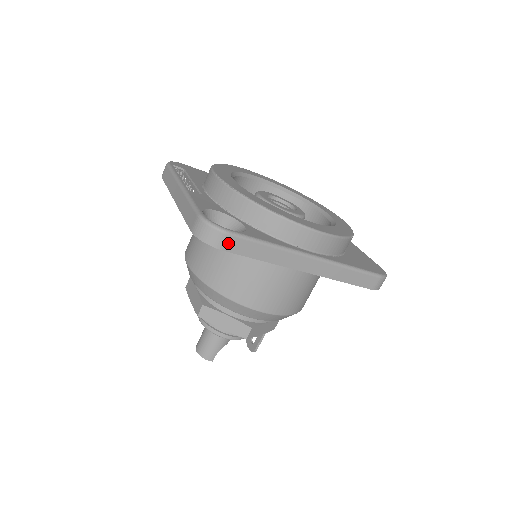
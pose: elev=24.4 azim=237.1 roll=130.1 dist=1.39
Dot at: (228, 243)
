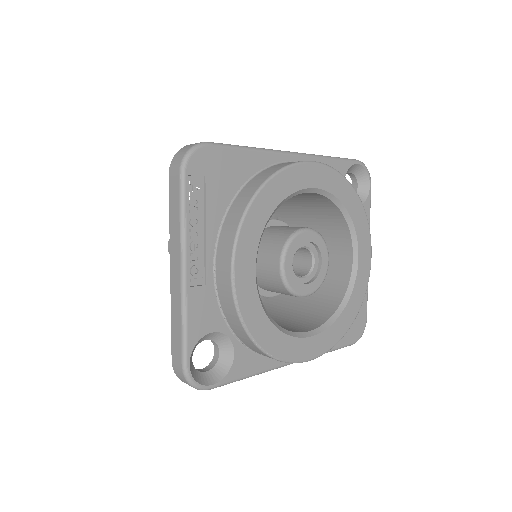
Dot at: occluded
